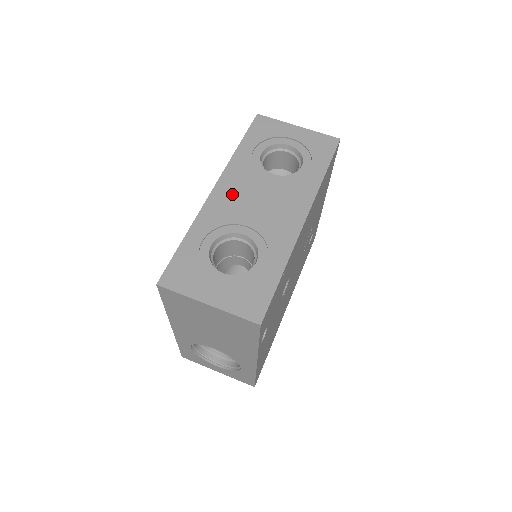
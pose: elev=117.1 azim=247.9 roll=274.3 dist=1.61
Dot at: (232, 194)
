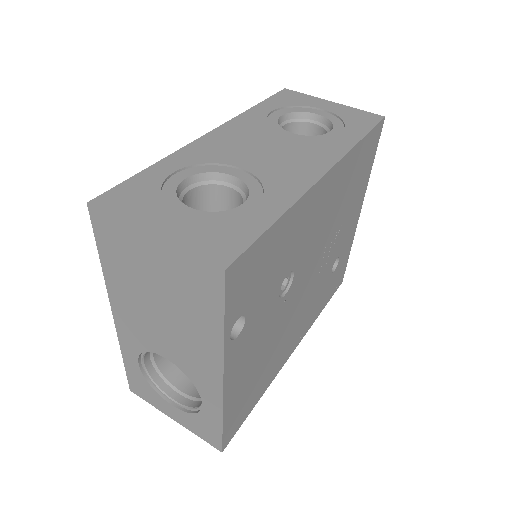
Dot at: (231, 140)
